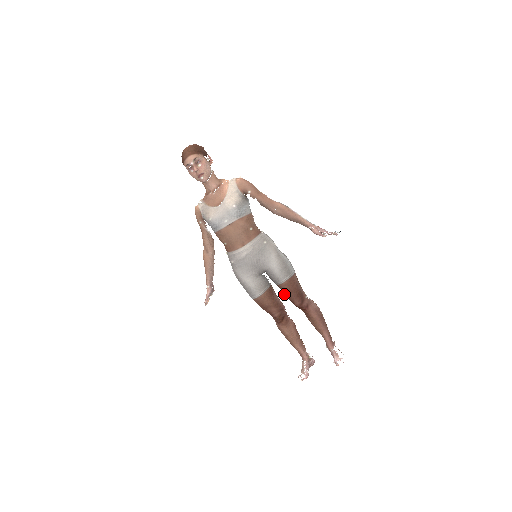
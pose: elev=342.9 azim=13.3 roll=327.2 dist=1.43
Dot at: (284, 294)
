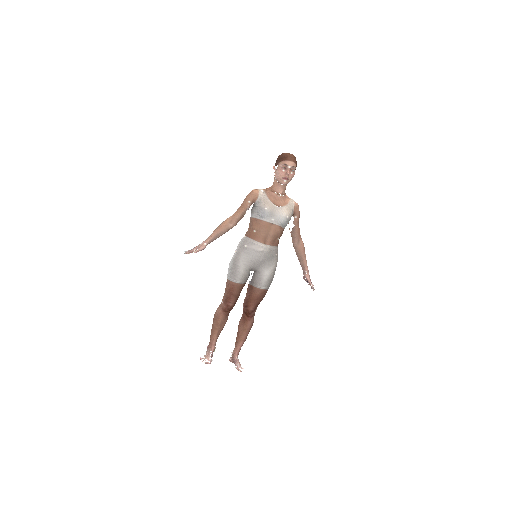
Dot at: (248, 296)
